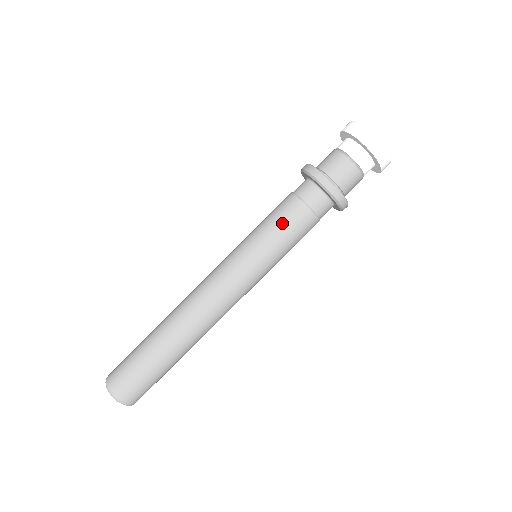
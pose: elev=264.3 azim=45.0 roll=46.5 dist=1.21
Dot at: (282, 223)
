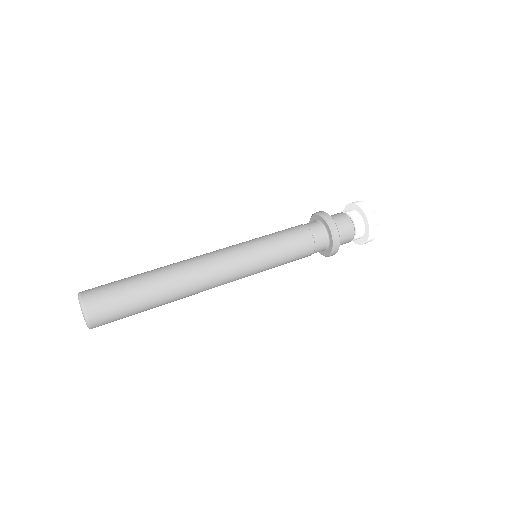
Dot at: (284, 231)
